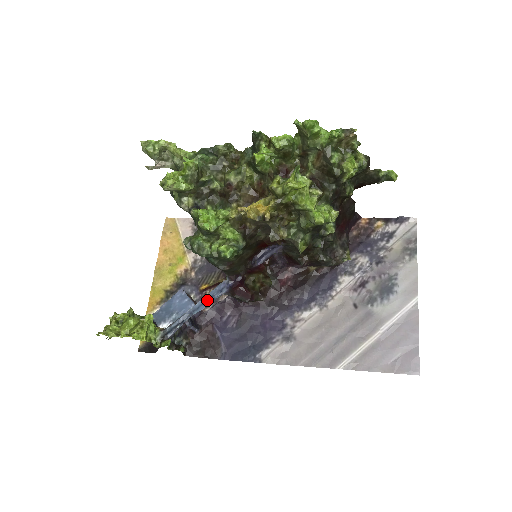
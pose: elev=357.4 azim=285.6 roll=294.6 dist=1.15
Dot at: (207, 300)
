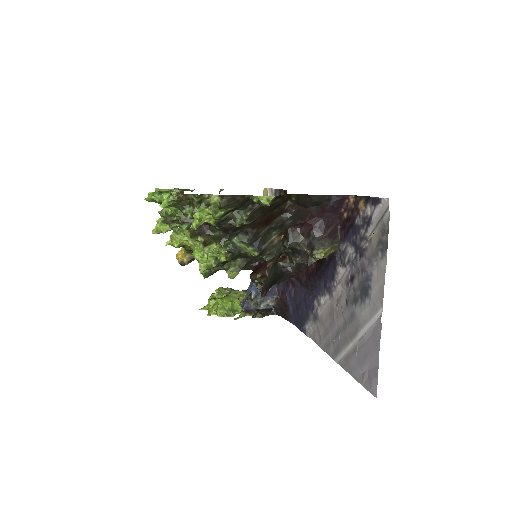
Dot at: (251, 285)
